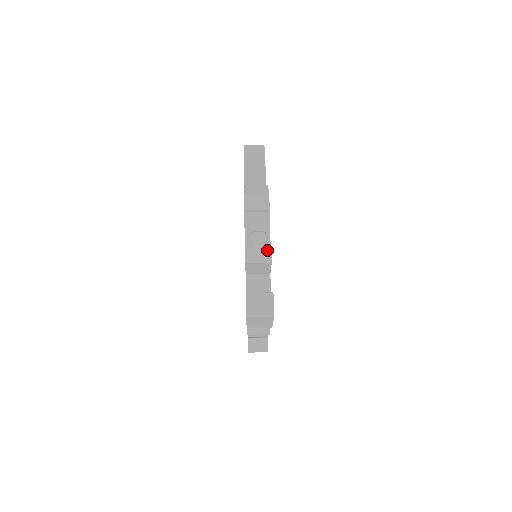
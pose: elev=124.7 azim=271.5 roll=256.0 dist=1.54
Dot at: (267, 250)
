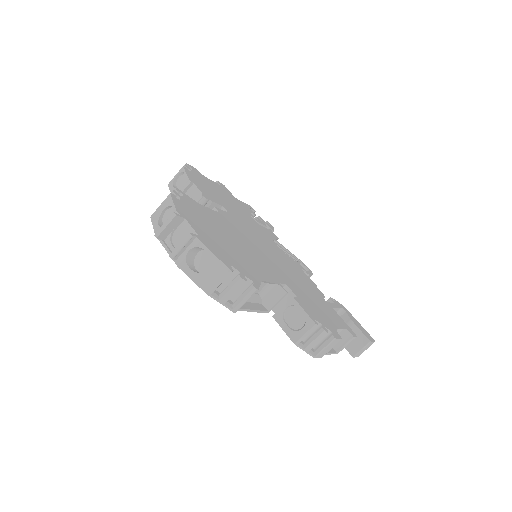
Dot at: (351, 340)
